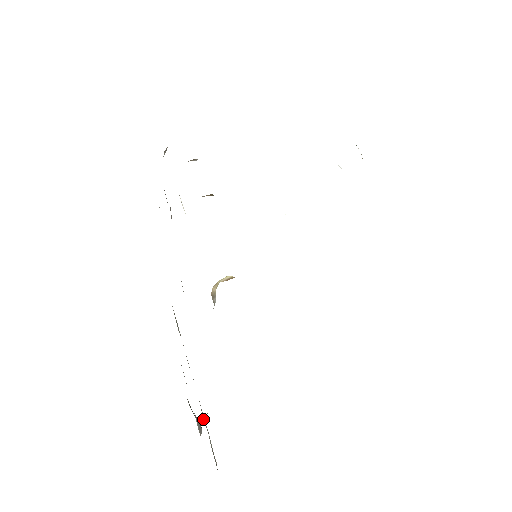
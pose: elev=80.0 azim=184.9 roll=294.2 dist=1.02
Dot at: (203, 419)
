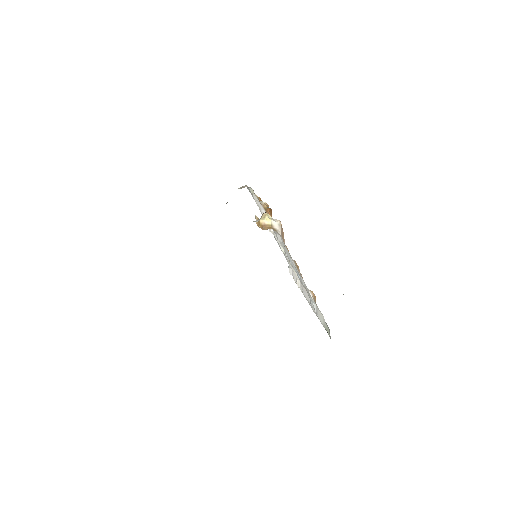
Dot at: occluded
